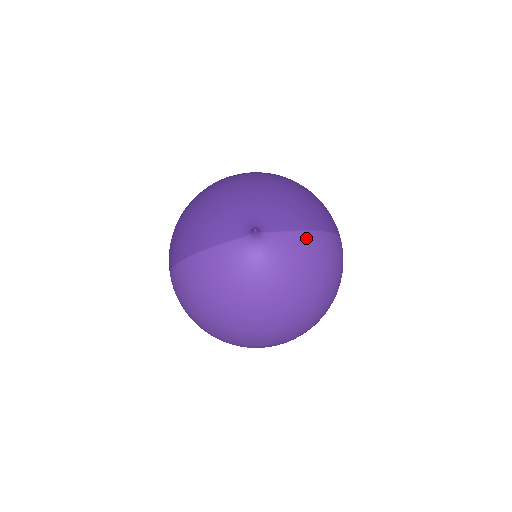
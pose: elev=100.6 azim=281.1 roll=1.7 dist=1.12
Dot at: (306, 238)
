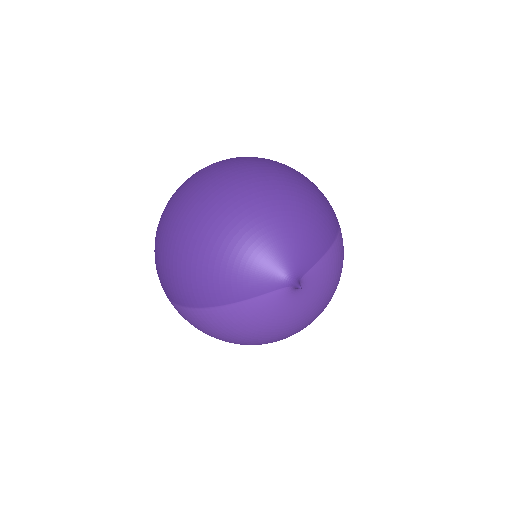
Dot at: (330, 257)
